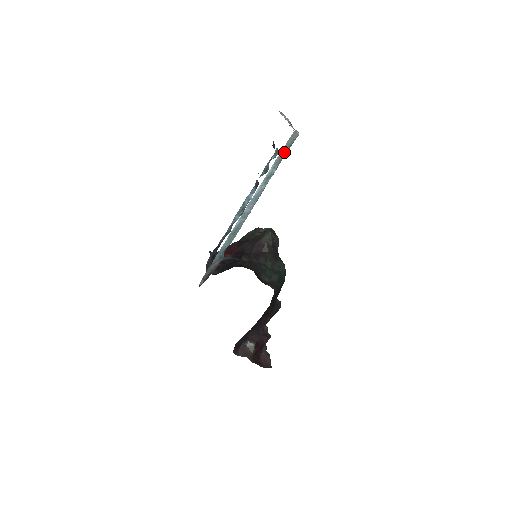
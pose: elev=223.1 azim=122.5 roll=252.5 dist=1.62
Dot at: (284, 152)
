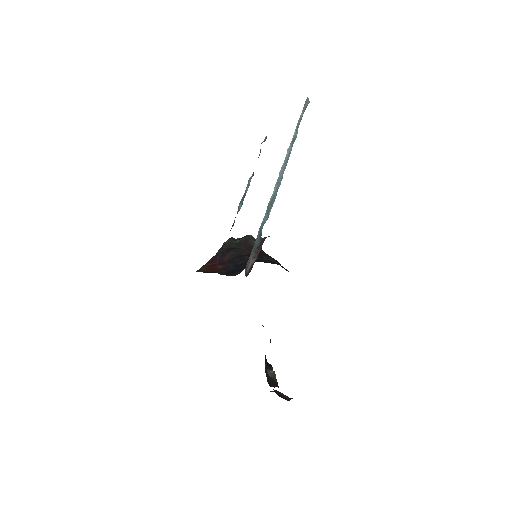
Dot at: (302, 116)
